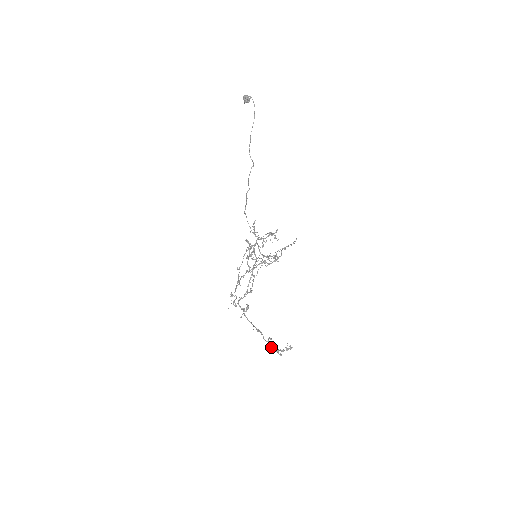
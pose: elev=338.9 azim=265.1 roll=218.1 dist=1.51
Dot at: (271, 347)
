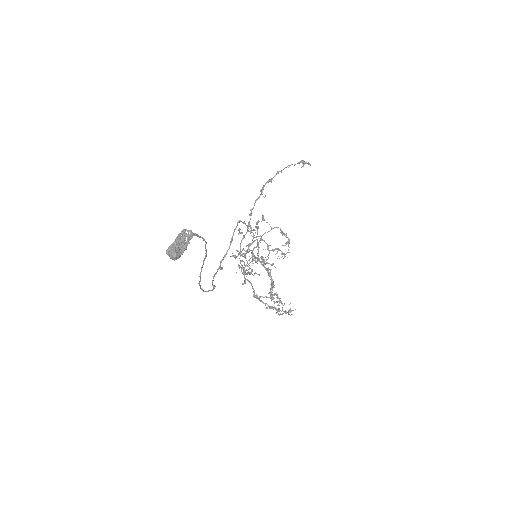
Dot at: (269, 307)
